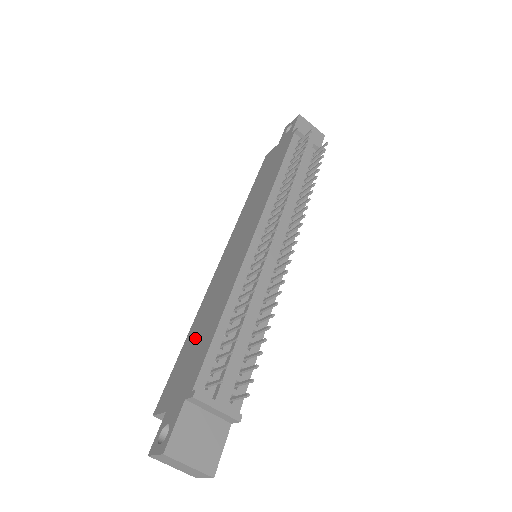
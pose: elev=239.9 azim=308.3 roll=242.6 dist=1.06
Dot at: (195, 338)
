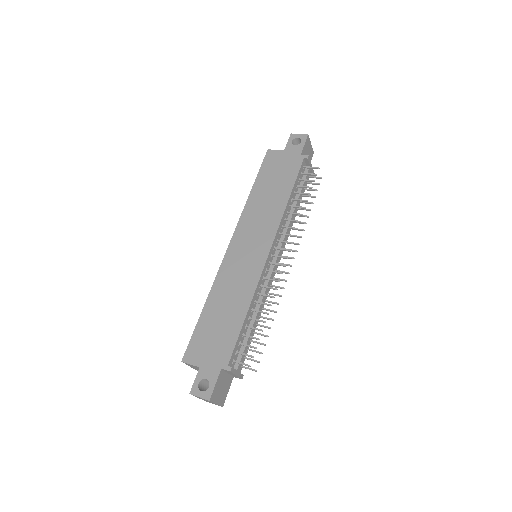
Dot at: (217, 317)
